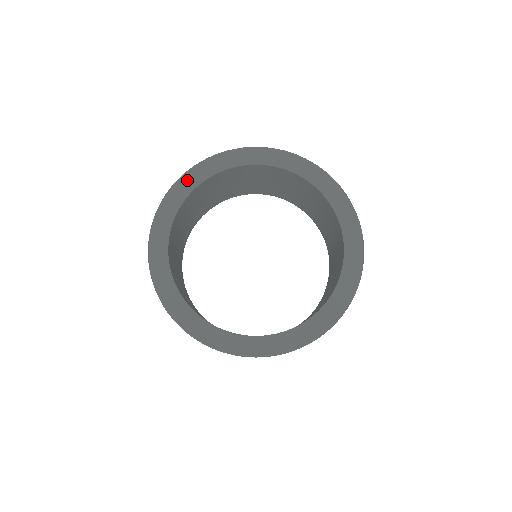
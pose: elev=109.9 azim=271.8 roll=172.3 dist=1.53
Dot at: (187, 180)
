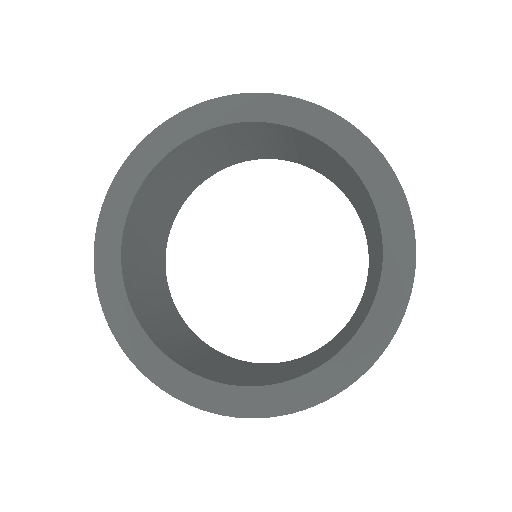
Dot at: (110, 213)
